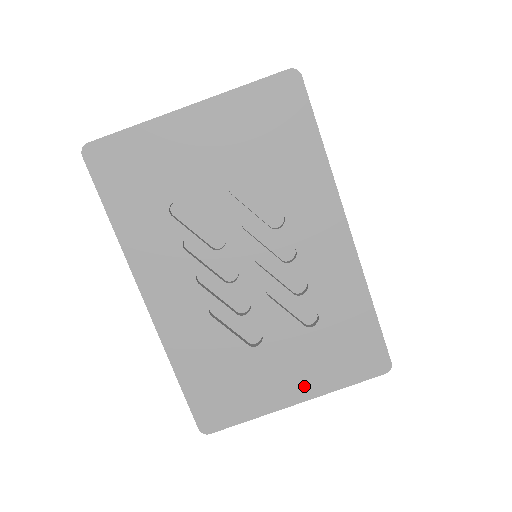
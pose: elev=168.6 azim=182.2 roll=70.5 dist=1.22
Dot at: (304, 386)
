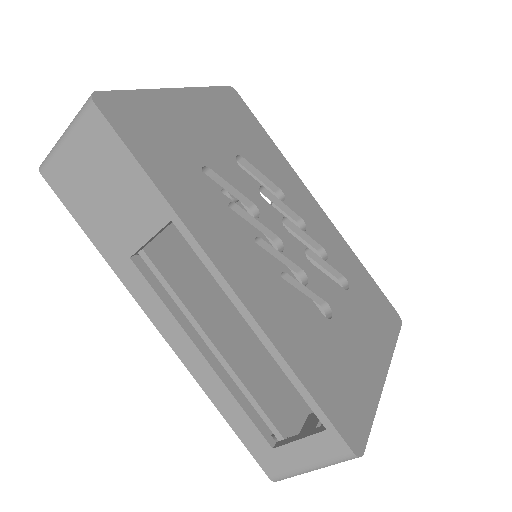
Dot at: (378, 353)
